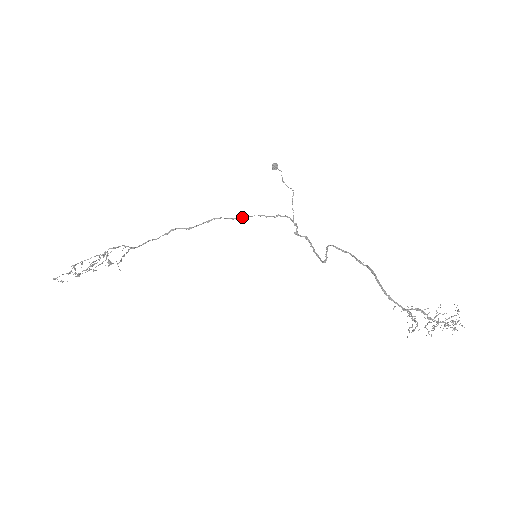
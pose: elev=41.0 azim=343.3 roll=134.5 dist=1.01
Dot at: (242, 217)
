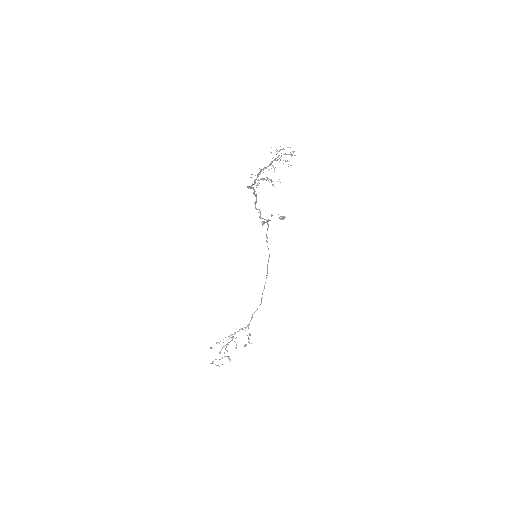
Dot at: occluded
